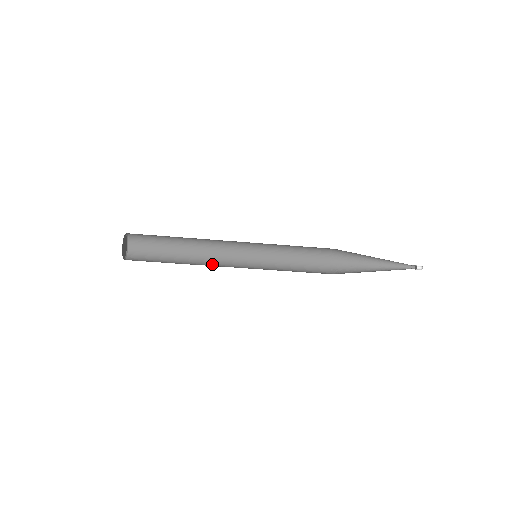
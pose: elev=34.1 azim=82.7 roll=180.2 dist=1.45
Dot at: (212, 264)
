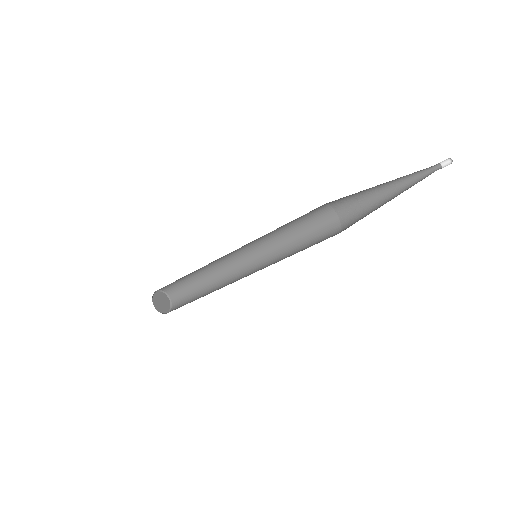
Dot at: occluded
